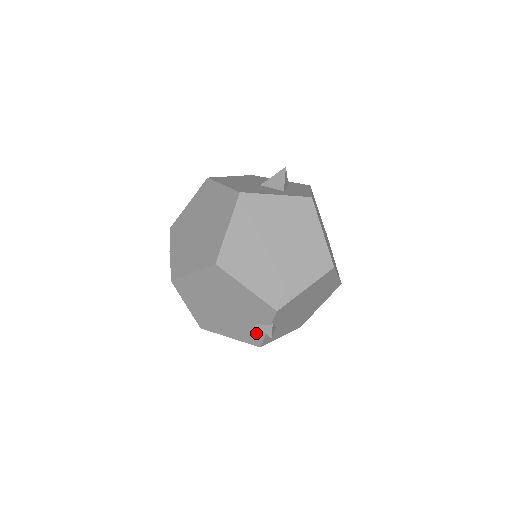
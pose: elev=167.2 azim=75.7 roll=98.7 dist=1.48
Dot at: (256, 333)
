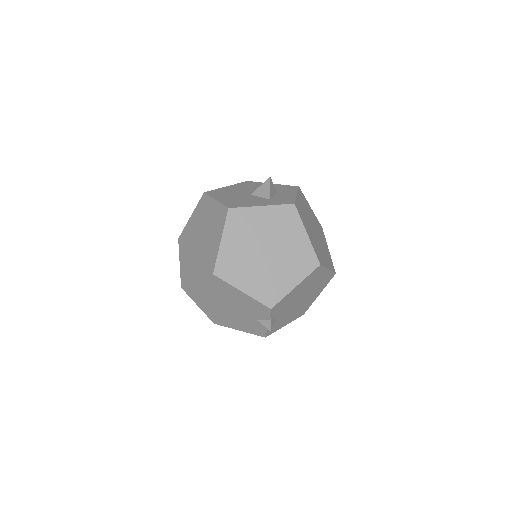
Dot at: (259, 326)
